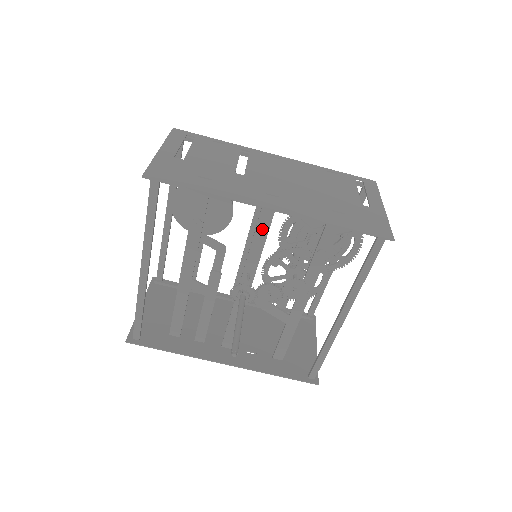
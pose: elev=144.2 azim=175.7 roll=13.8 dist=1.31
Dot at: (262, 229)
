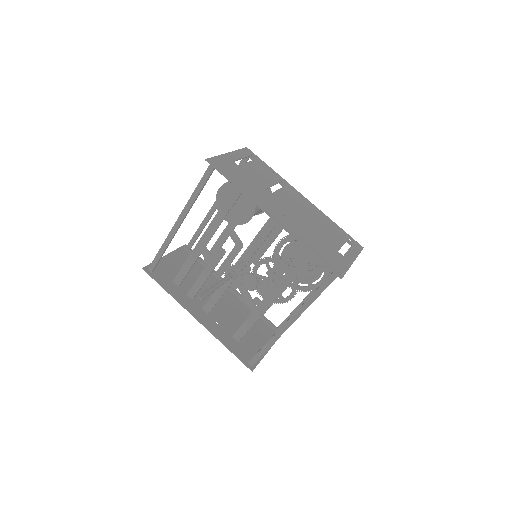
Dot at: (264, 233)
